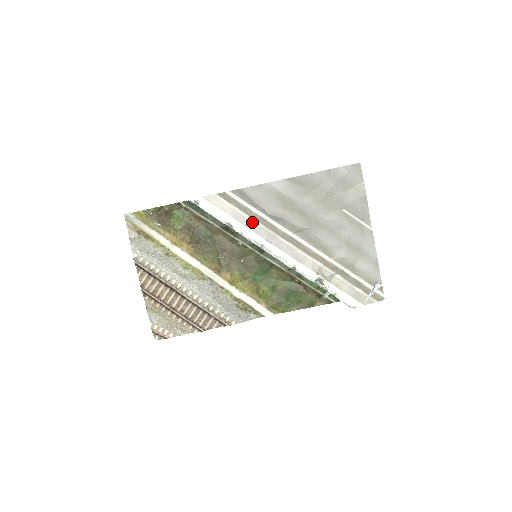
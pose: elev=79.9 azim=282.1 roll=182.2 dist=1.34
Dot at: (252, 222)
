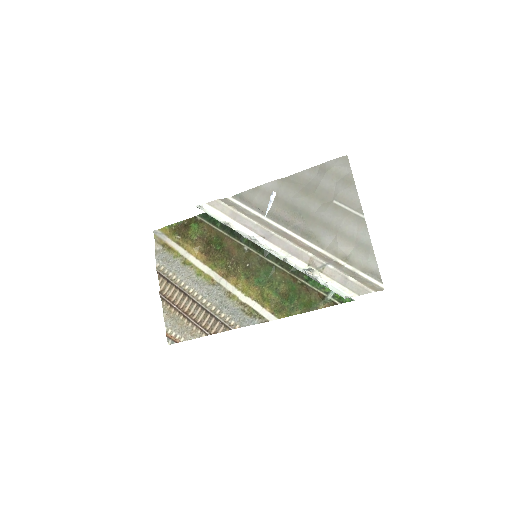
Dot at: (248, 220)
